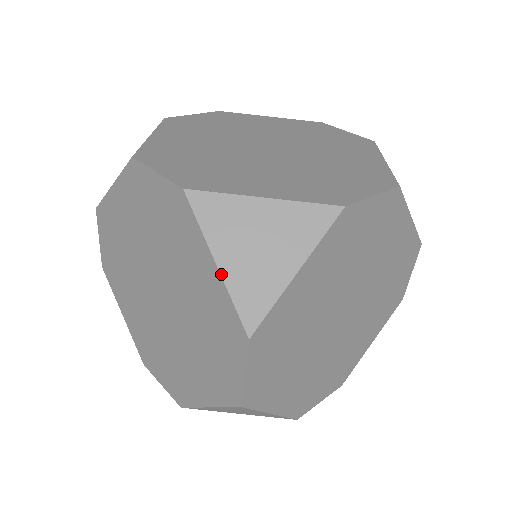
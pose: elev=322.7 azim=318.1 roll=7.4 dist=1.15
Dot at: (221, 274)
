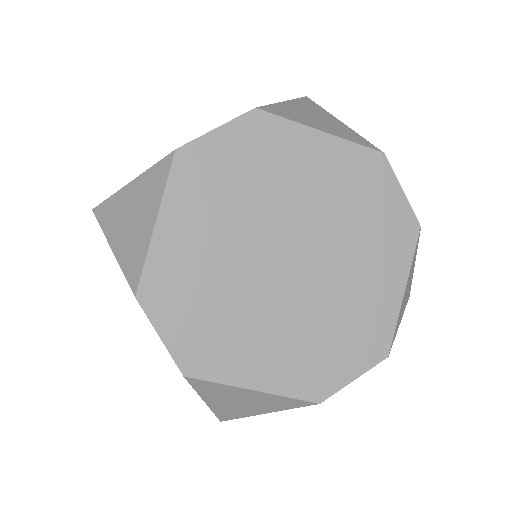
Dot at: (281, 102)
